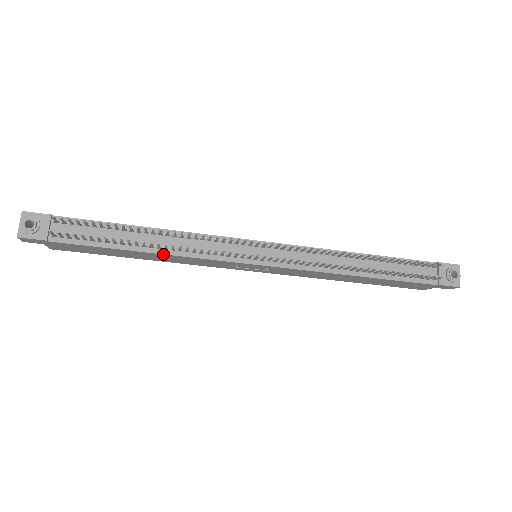
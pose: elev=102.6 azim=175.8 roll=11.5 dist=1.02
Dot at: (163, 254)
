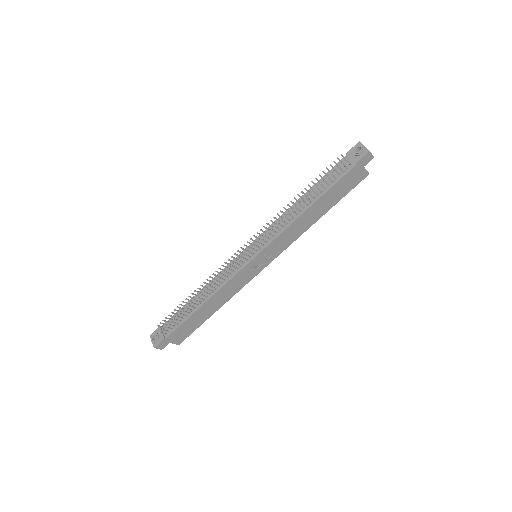
Dot at: (210, 298)
